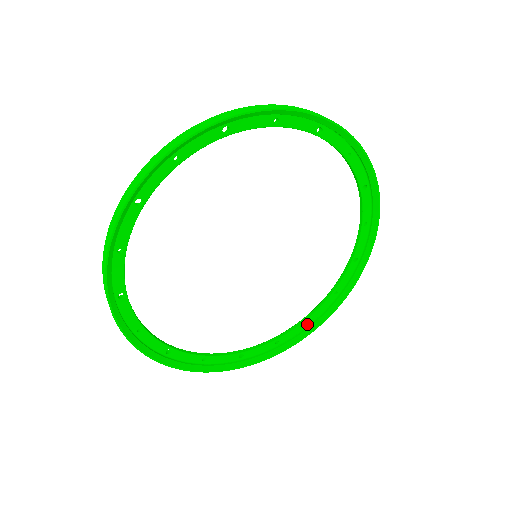
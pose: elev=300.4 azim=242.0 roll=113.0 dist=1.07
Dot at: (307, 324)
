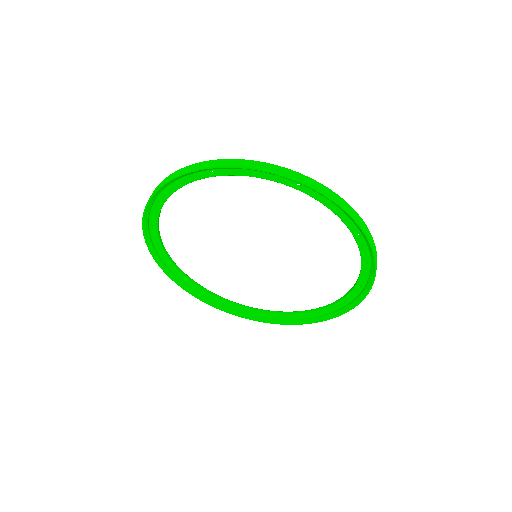
Dot at: (255, 313)
